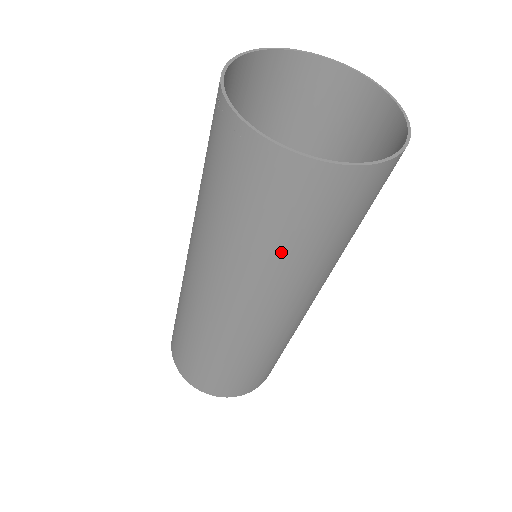
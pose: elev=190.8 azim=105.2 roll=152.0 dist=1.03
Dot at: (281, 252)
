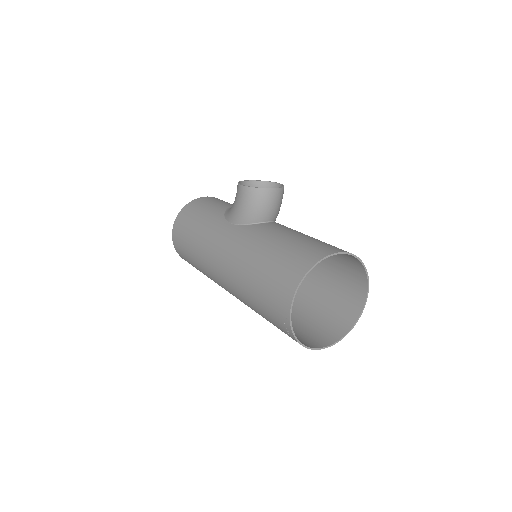
Dot at: occluded
